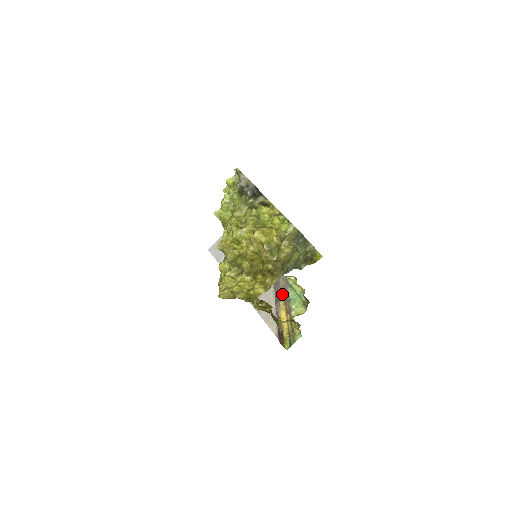
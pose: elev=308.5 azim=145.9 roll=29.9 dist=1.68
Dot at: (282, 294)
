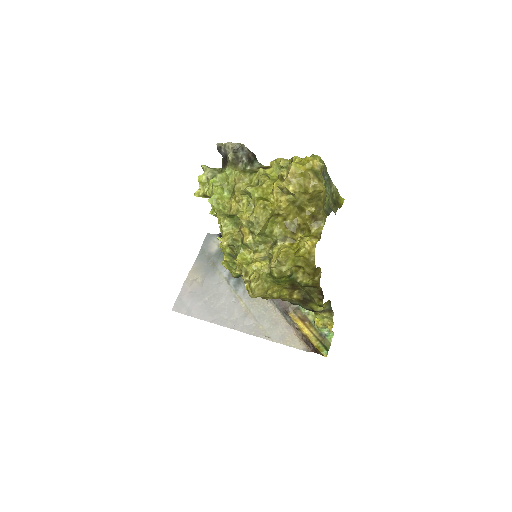
Dot at: (287, 305)
